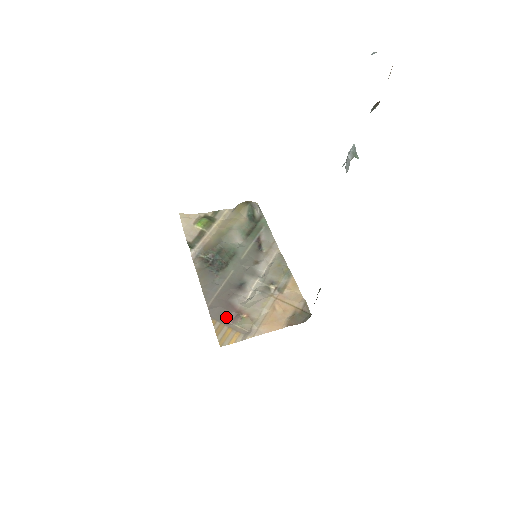
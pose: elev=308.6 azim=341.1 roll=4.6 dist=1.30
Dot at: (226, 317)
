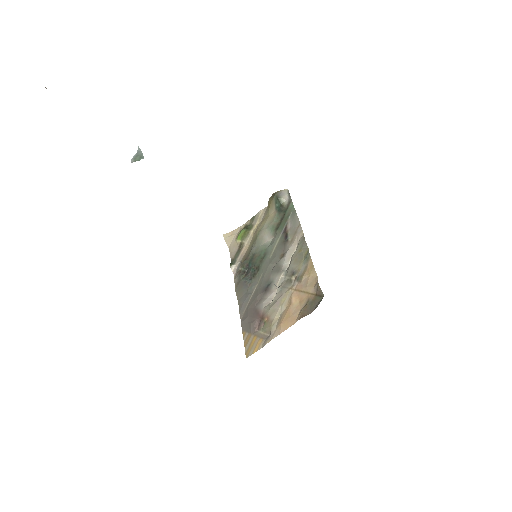
Dot at: (253, 326)
